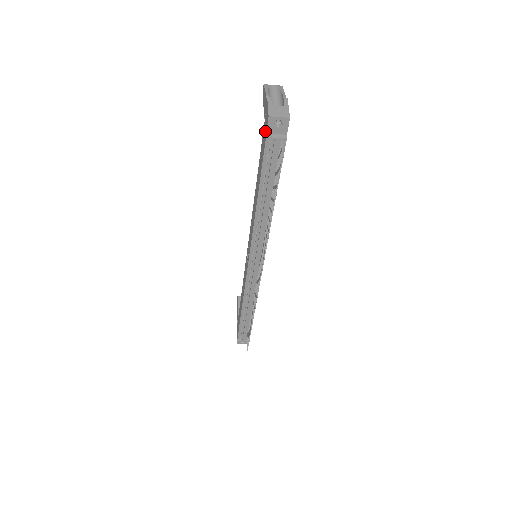
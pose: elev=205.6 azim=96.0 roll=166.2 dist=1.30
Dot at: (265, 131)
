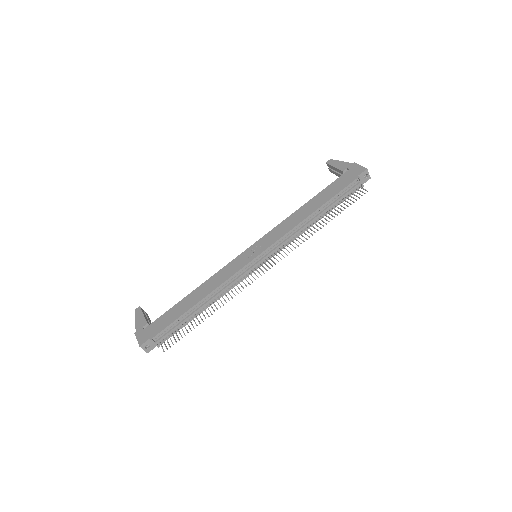
Dot at: (353, 175)
